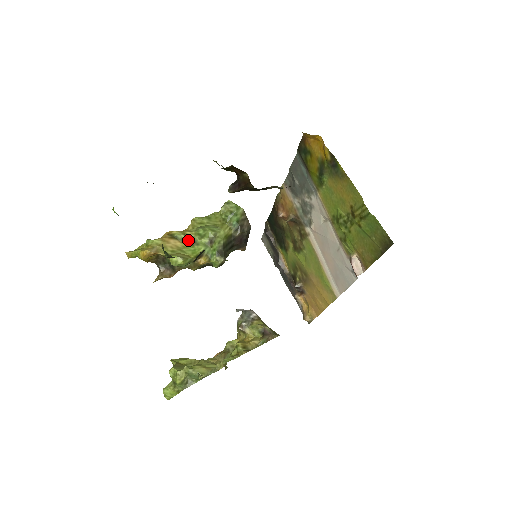
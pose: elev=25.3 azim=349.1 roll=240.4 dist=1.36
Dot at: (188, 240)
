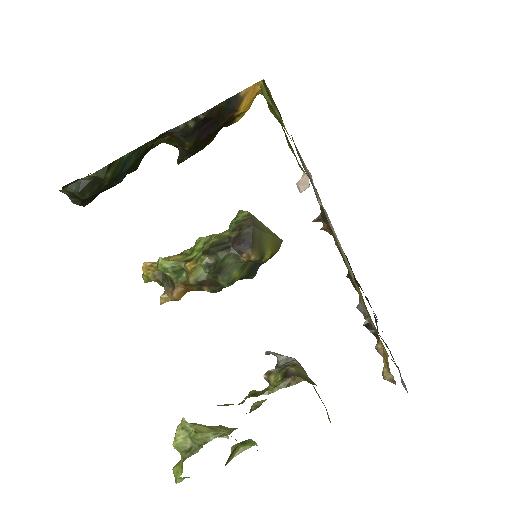
Dot at: (190, 253)
